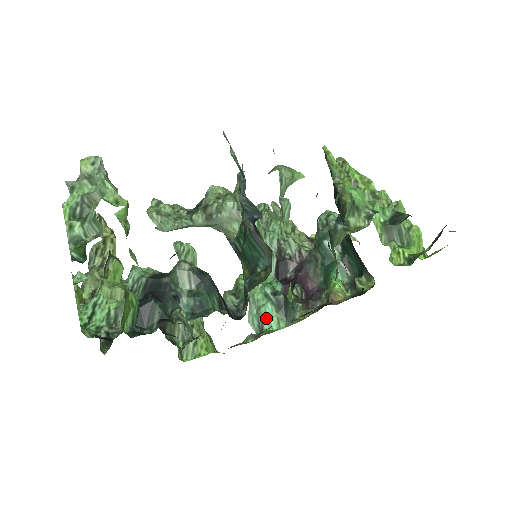
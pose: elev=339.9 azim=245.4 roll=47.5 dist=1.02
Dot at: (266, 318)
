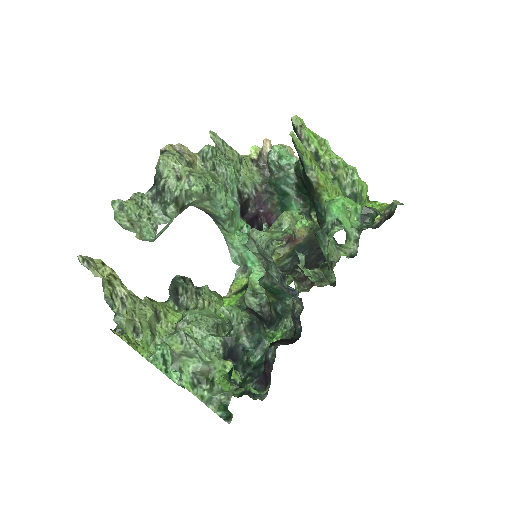
Dot at: (249, 259)
